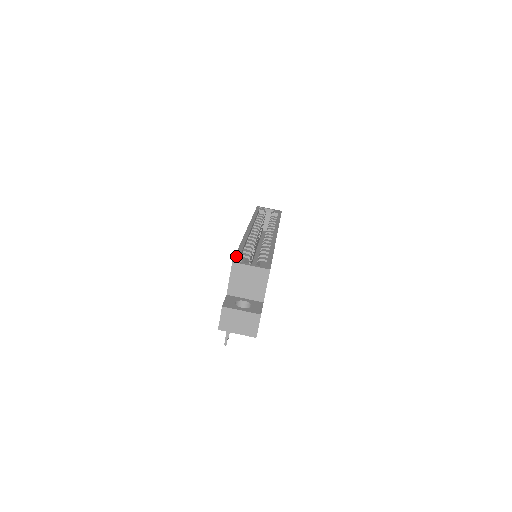
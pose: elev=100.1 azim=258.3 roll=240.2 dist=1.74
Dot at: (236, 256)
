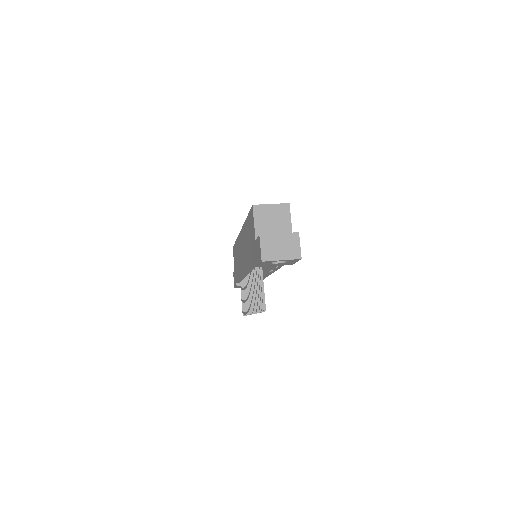
Dot at: occluded
